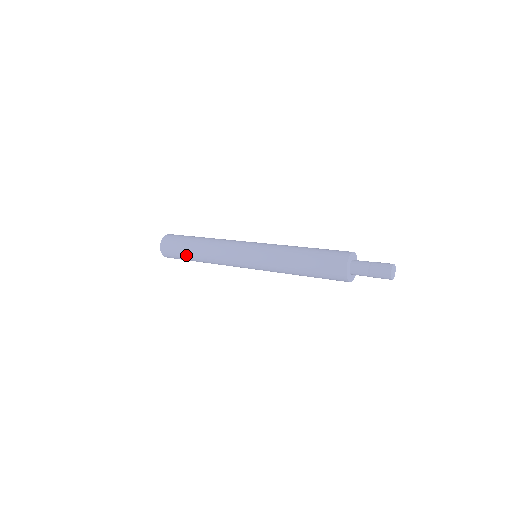
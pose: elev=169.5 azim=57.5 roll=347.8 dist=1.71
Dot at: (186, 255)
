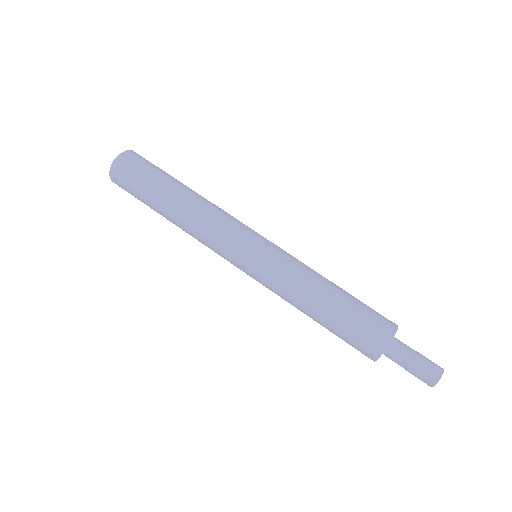
Dot at: (150, 203)
